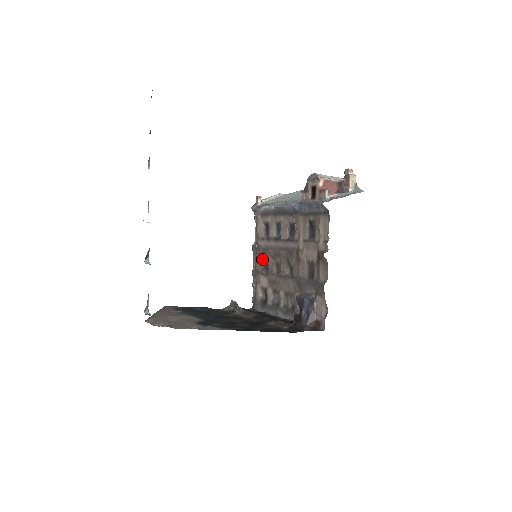
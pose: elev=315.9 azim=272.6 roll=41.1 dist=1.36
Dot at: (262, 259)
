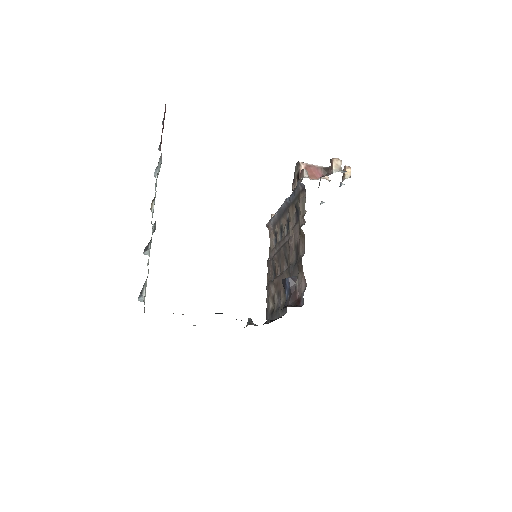
Dot at: (272, 269)
